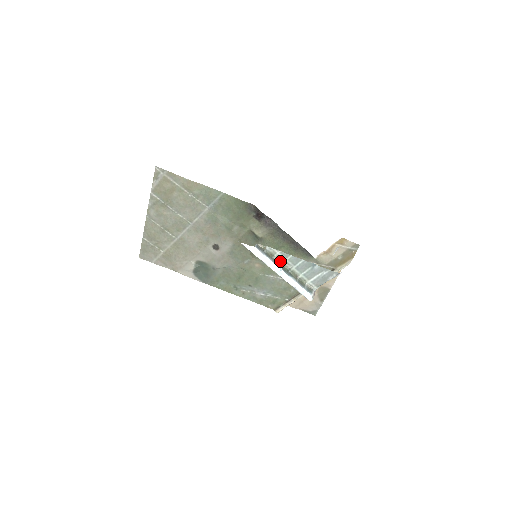
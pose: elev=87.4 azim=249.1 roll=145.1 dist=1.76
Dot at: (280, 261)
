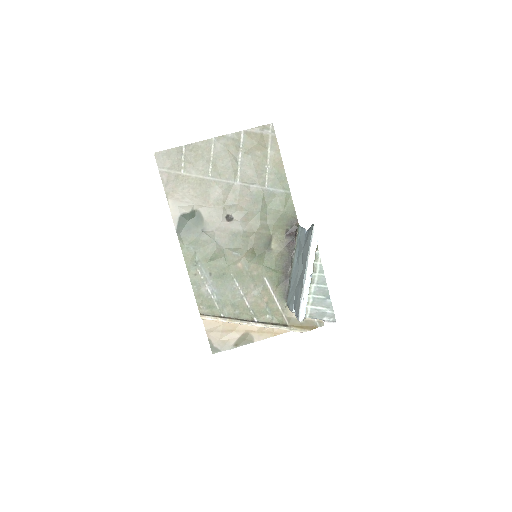
Dot at: (313, 270)
